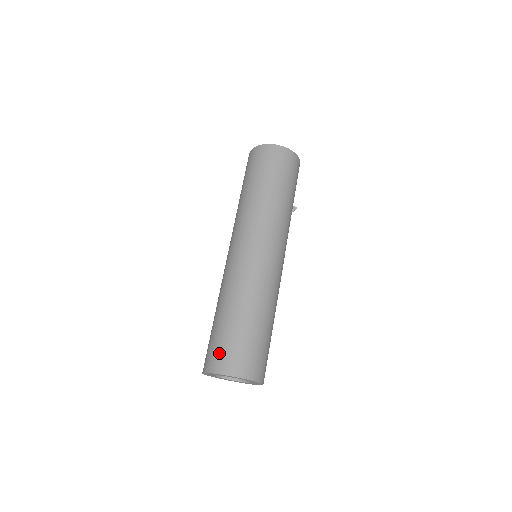
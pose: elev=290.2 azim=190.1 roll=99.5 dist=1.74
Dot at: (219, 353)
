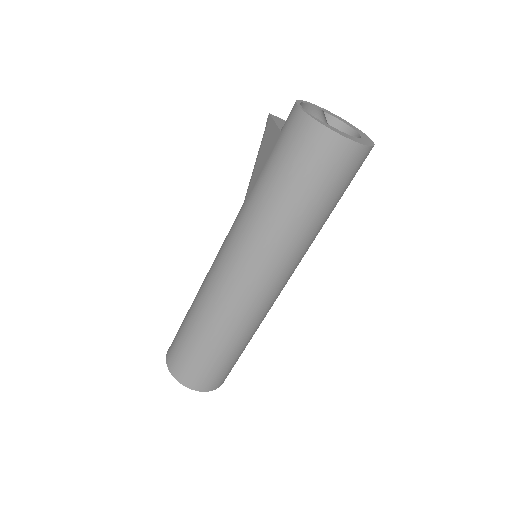
Dot at: (191, 372)
